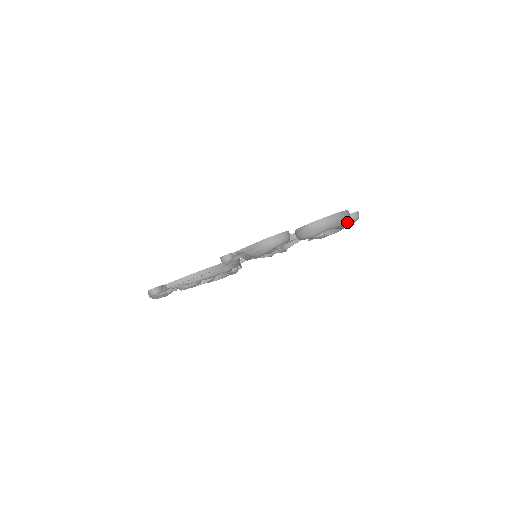
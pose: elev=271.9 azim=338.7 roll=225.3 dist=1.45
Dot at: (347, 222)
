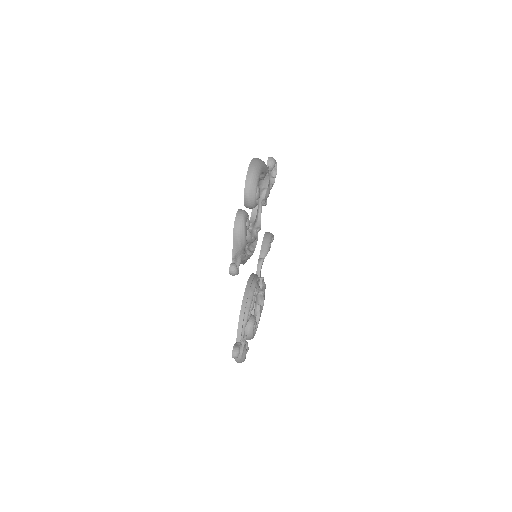
Dot at: (263, 163)
